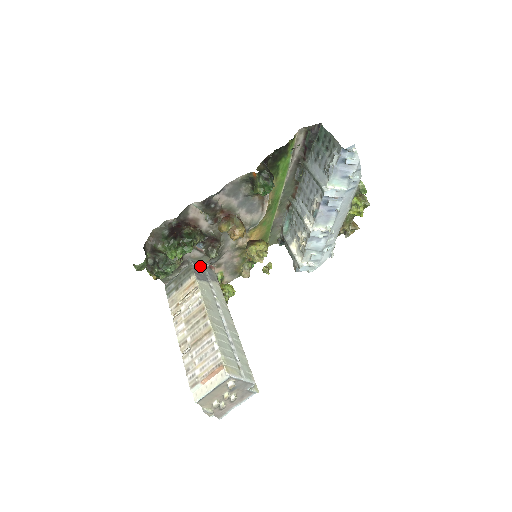
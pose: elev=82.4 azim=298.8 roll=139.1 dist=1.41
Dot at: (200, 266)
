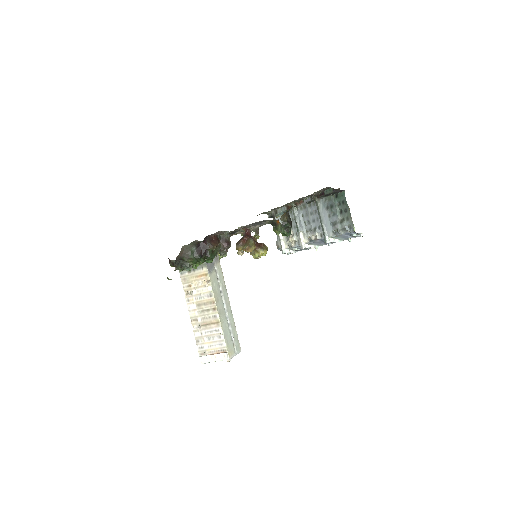
Dot at: occluded
